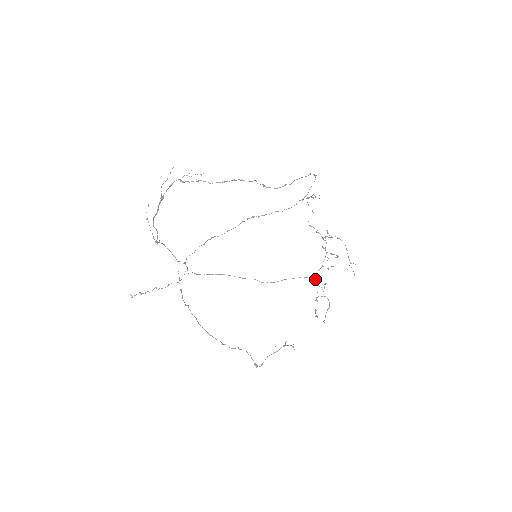
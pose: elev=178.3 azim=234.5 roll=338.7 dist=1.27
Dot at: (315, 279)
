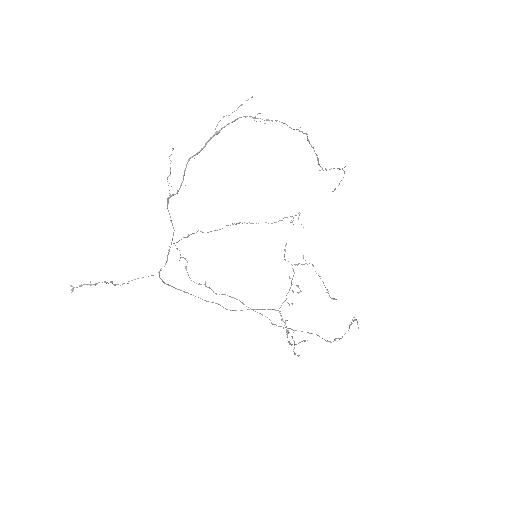
Dot at: occluded
